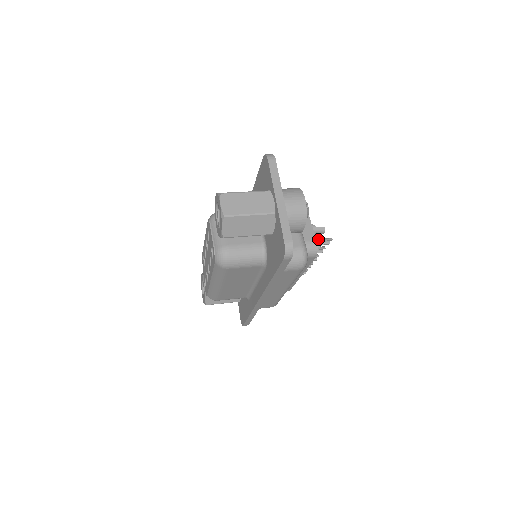
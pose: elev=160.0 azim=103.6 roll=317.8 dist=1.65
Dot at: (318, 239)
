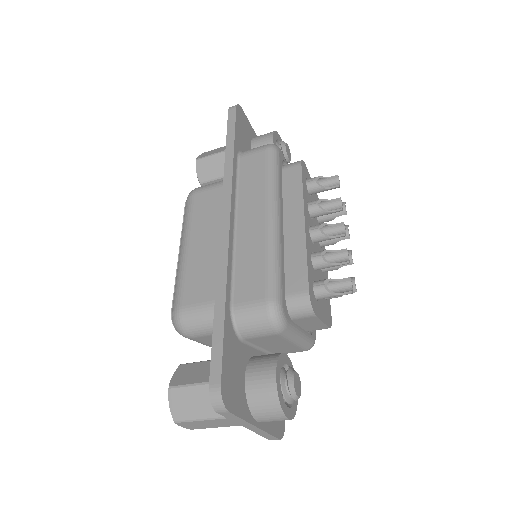
Dot at: (319, 183)
